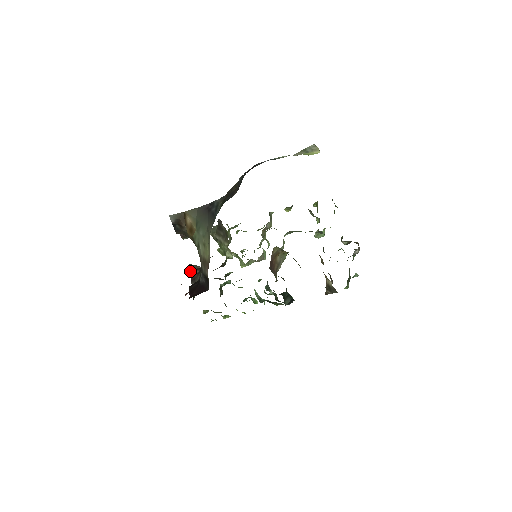
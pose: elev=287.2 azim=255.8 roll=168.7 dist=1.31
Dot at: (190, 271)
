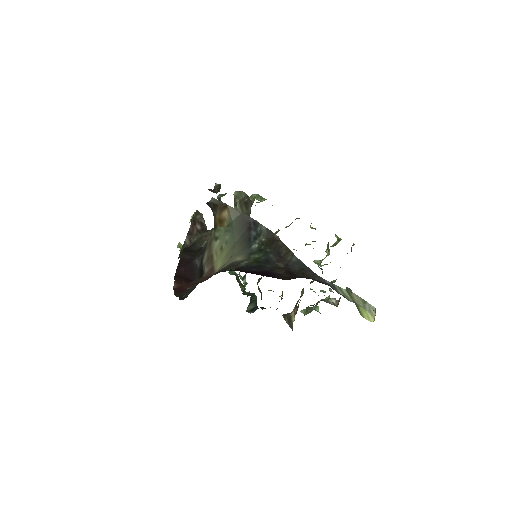
Dot at: (193, 219)
